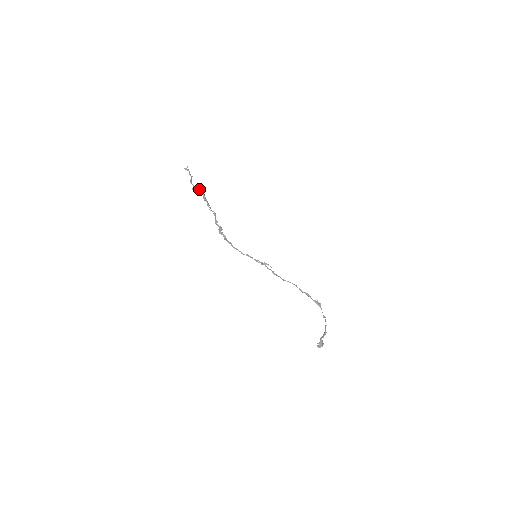
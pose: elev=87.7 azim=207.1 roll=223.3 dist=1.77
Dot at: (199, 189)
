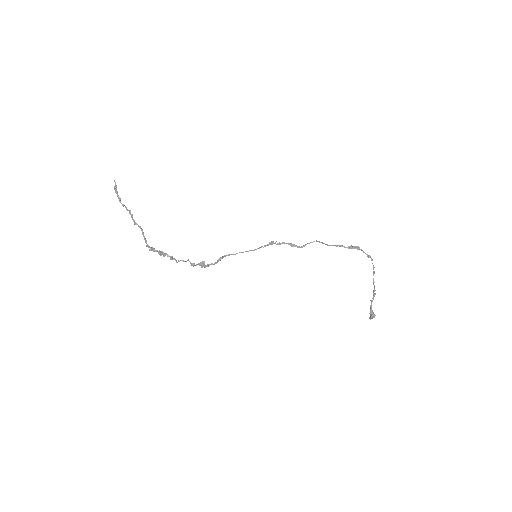
Dot at: occluded
